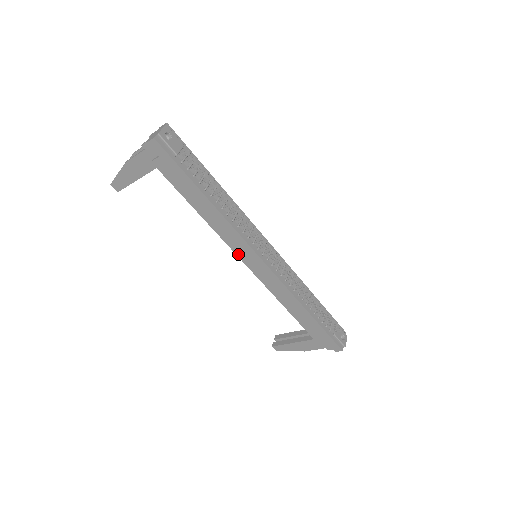
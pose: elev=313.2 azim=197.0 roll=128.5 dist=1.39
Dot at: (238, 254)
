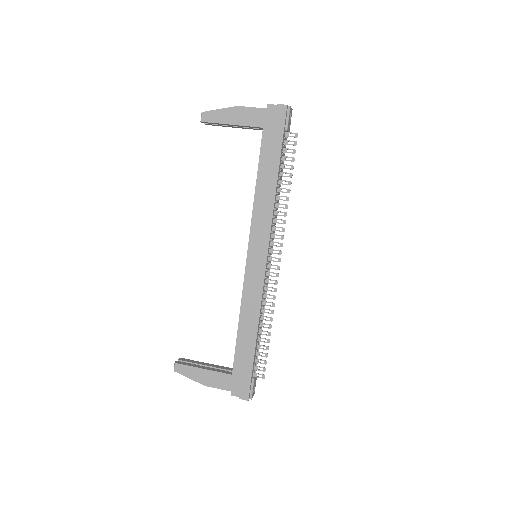
Dot at: (251, 240)
